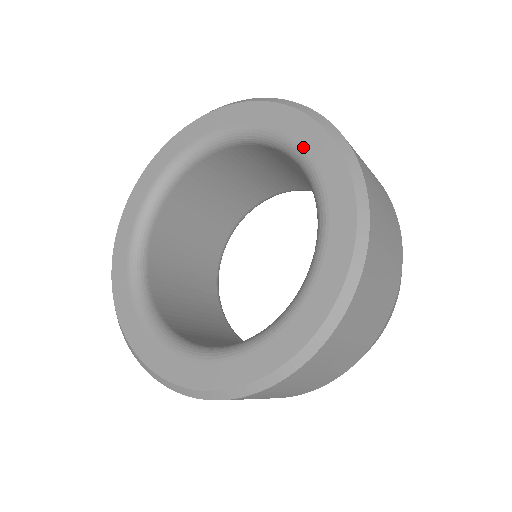
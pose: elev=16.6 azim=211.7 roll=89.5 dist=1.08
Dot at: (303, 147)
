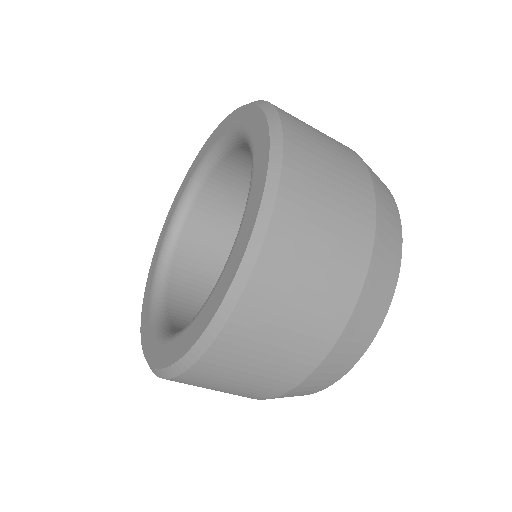
Dot at: (225, 132)
